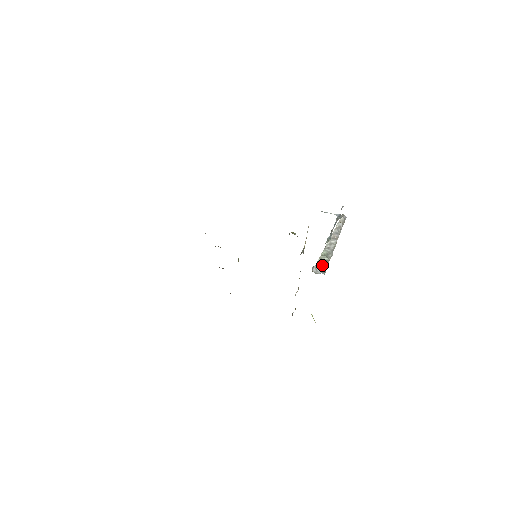
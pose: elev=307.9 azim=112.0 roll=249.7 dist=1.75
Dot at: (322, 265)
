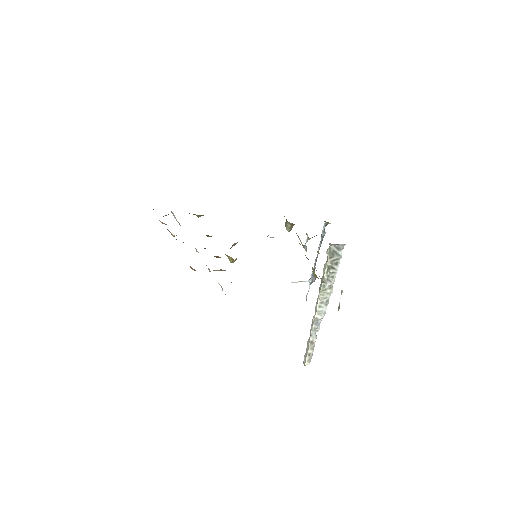
Dot at: occluded
